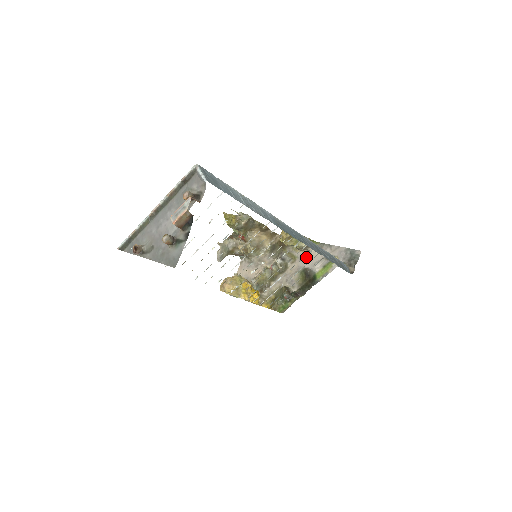
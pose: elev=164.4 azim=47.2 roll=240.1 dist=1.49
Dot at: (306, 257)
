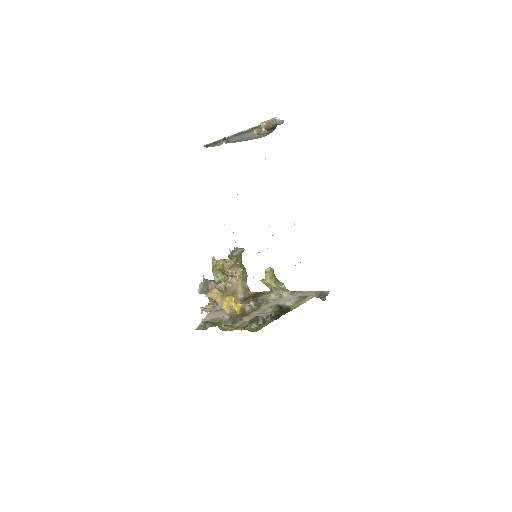
Dot at: (279, 299)
